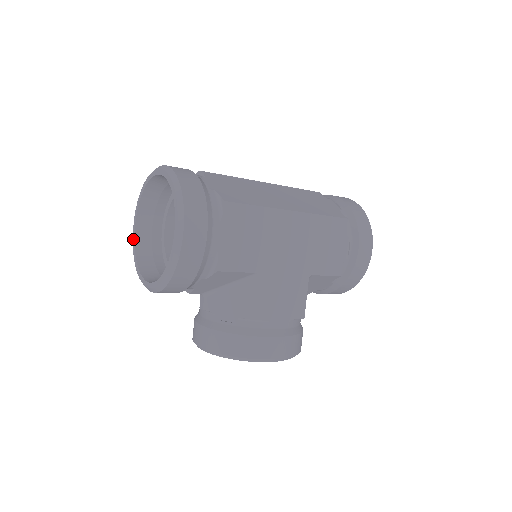
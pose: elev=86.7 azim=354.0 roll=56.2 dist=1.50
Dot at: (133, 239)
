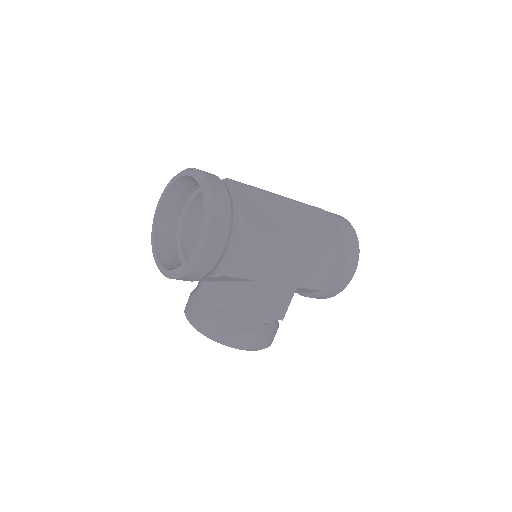
Dot at: (154, 218)
